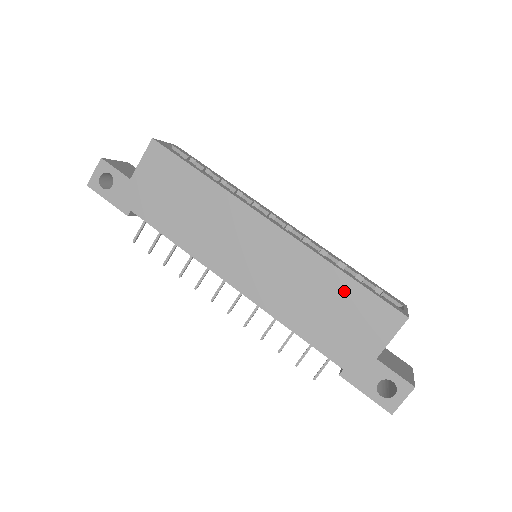
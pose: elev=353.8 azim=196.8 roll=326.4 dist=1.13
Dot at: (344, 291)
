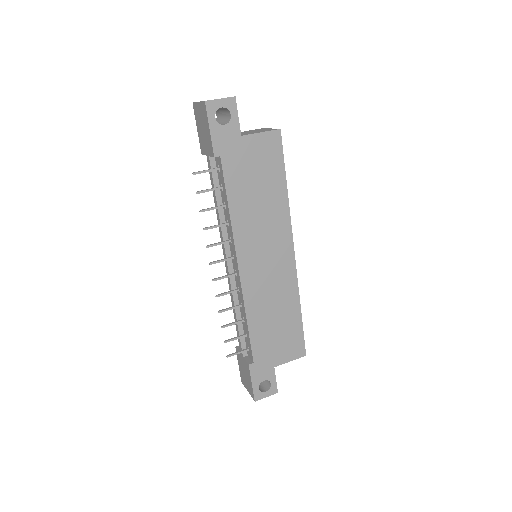
Dot at: (292, 321)
